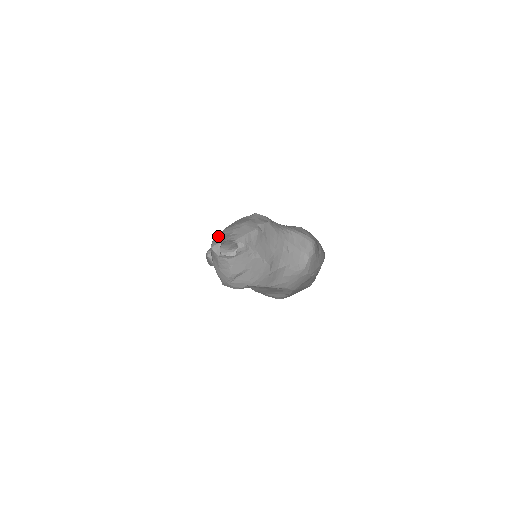
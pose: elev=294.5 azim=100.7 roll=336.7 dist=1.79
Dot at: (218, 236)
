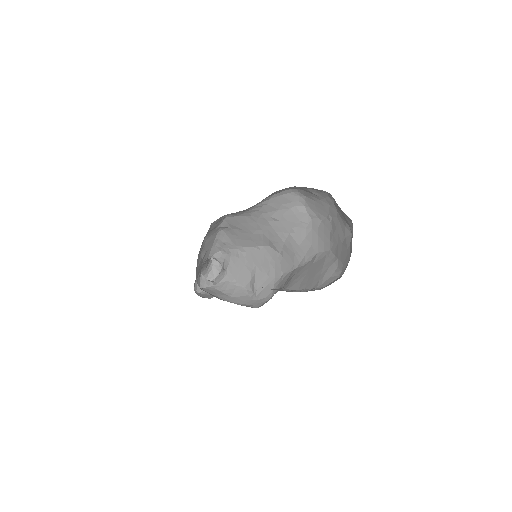
Dot at: (196, 274)
